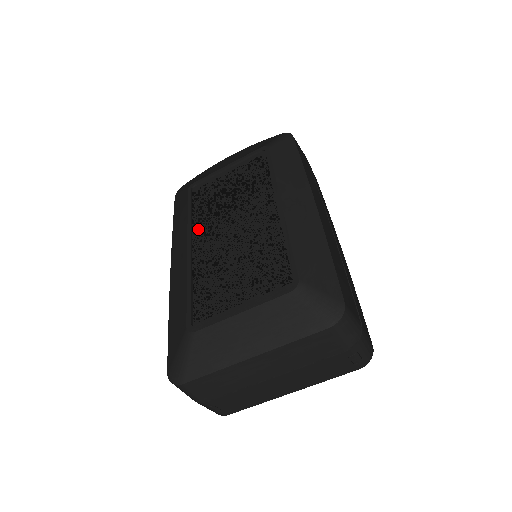
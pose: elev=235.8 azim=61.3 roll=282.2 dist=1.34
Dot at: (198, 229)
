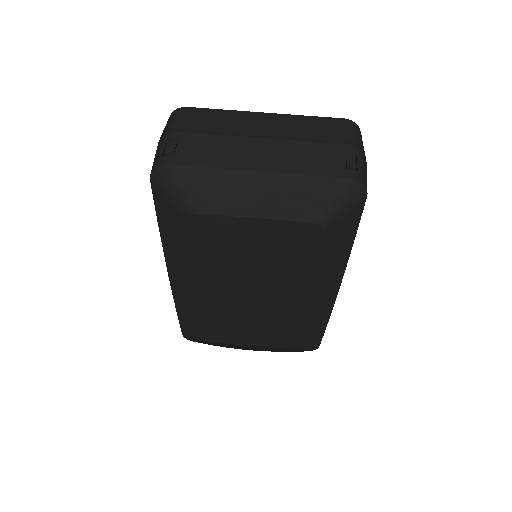
Dot at: occluded
